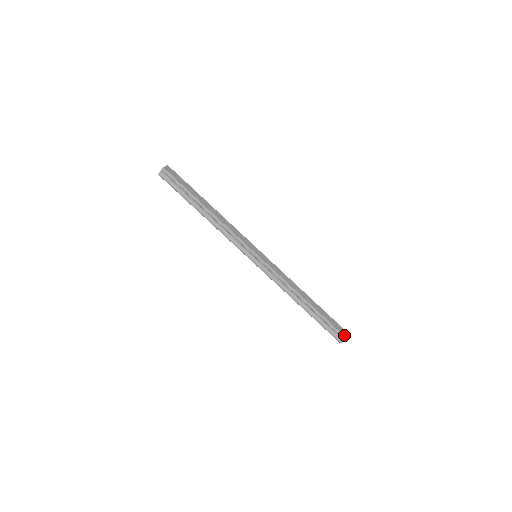
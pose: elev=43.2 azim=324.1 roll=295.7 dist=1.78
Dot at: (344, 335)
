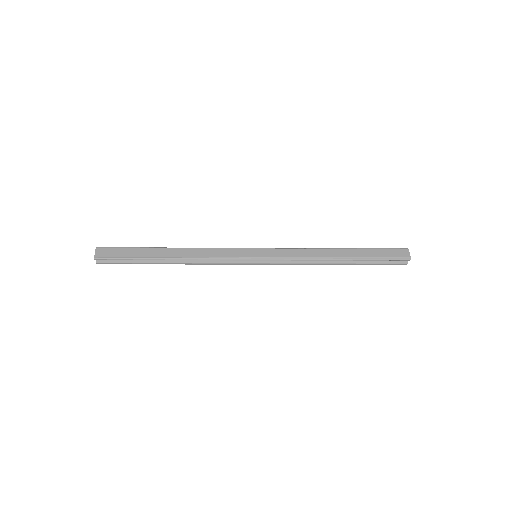
Dot at: (405, 257)
